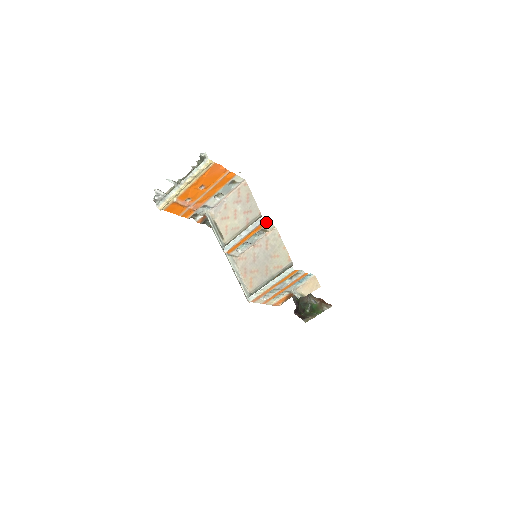
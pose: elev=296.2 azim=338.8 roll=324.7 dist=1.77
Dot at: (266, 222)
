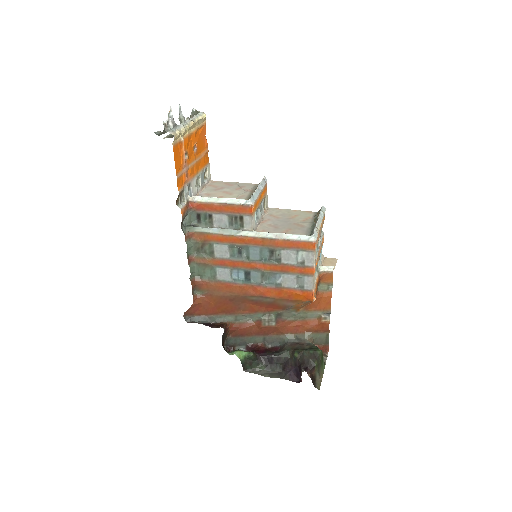
Dot at: occluded
